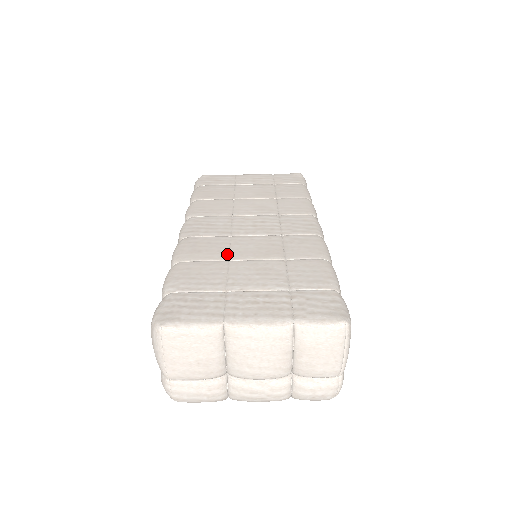
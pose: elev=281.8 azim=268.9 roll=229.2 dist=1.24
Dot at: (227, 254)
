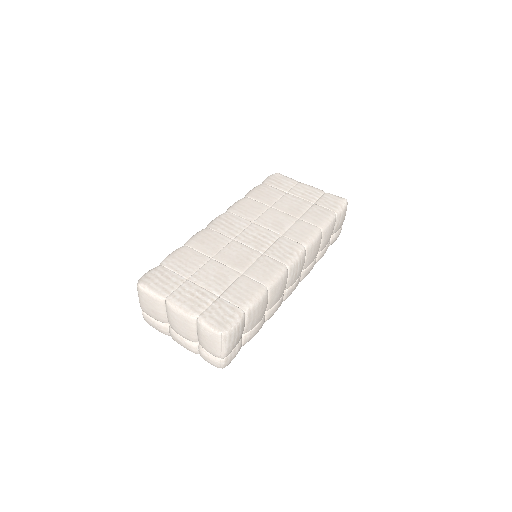
Dot at: (215, 253)
